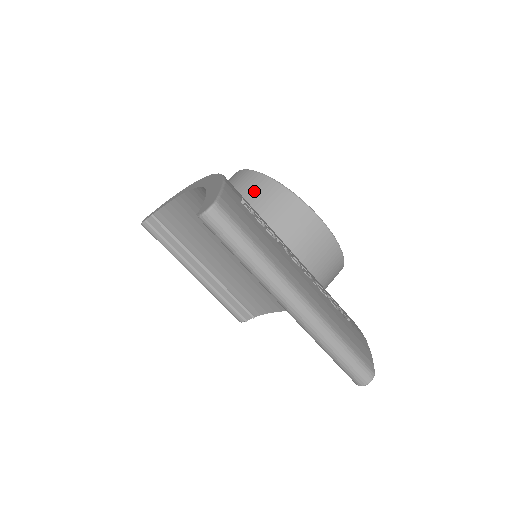
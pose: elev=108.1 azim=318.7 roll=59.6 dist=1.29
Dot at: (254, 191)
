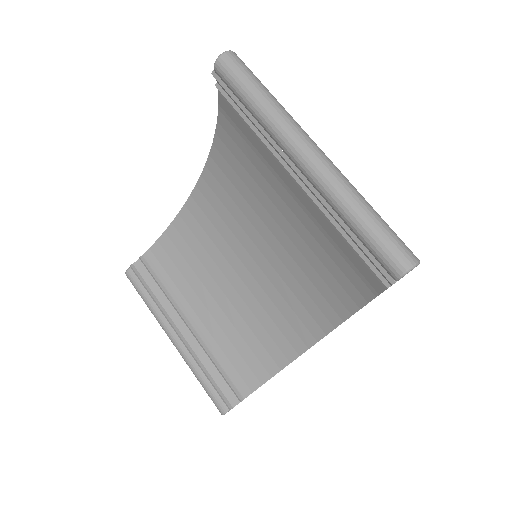
Dot at: occluded
